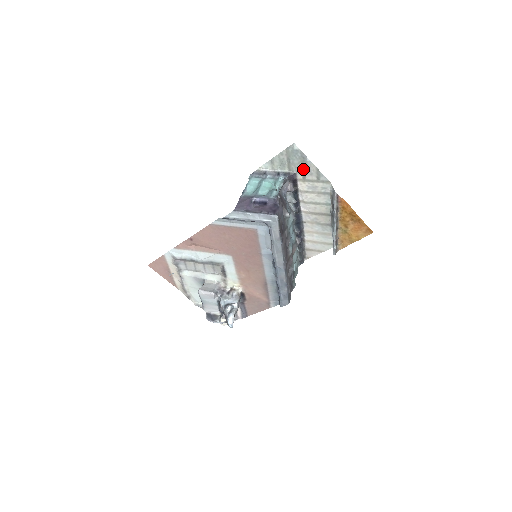
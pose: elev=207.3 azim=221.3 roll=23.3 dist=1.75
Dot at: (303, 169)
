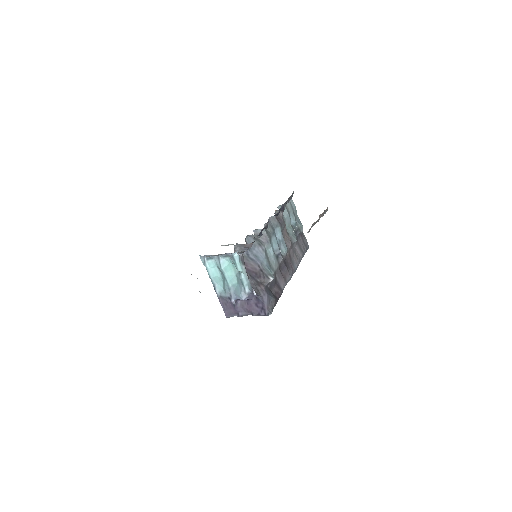
Dot at: occluded
